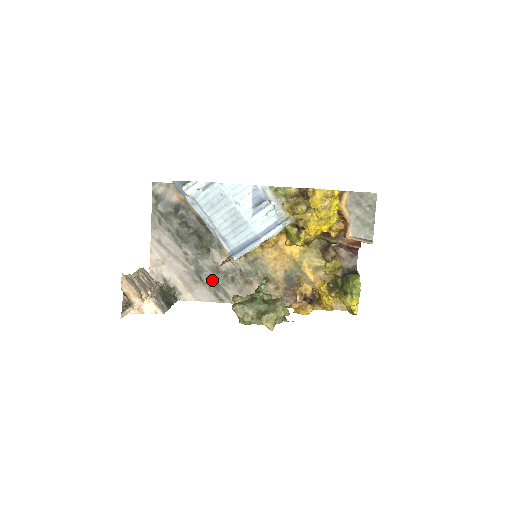
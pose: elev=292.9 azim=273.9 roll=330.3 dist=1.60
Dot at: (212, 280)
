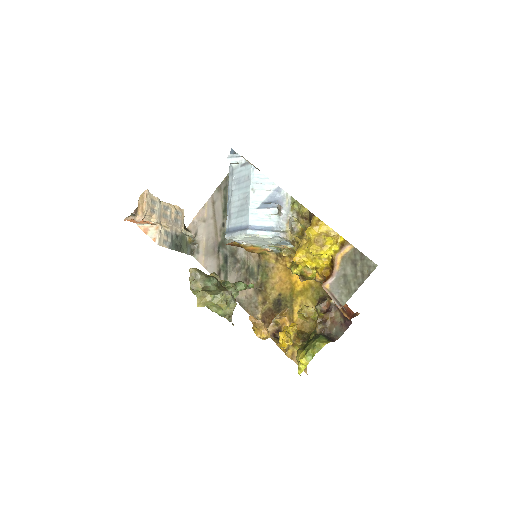
Dot at: (225, 259)
